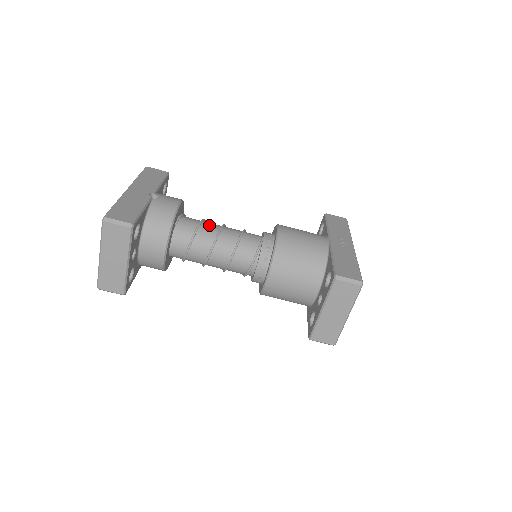
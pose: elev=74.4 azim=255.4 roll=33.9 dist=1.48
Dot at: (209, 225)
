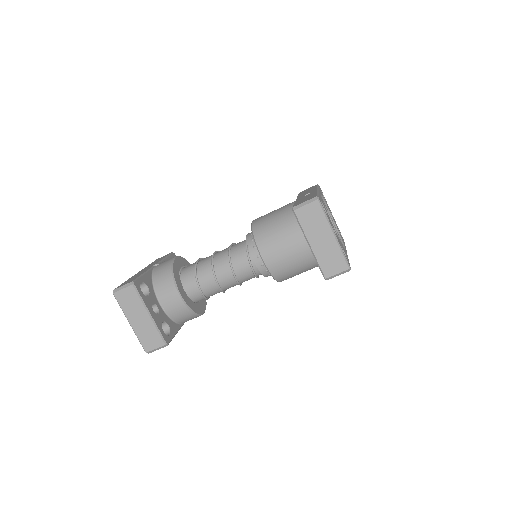
Dot at: (205, 258)
